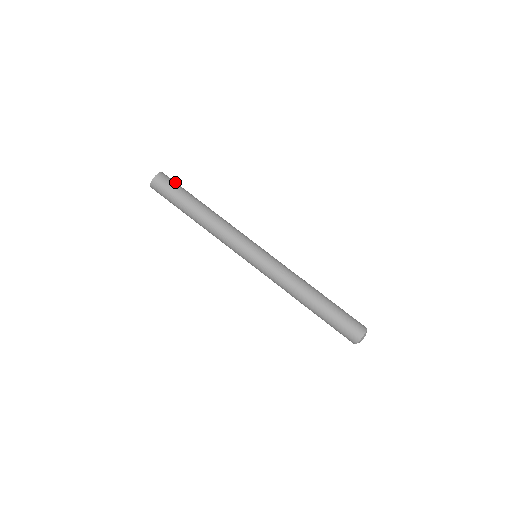
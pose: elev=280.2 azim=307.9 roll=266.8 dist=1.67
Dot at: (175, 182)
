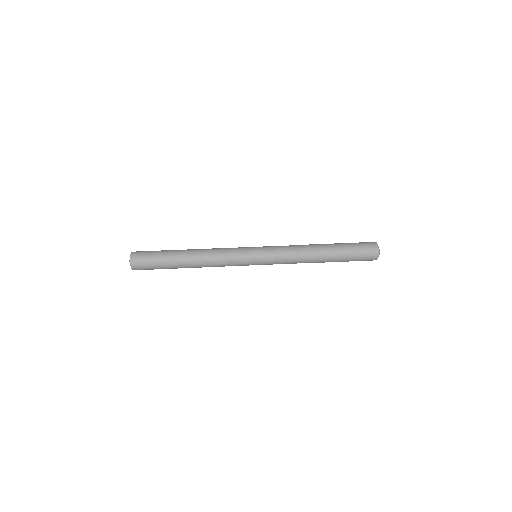
Dot at: occluded
